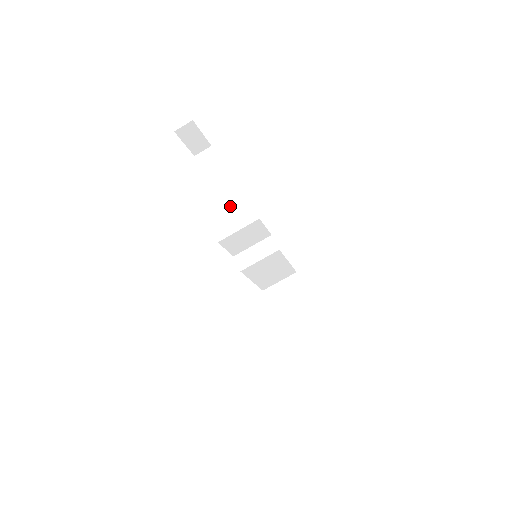
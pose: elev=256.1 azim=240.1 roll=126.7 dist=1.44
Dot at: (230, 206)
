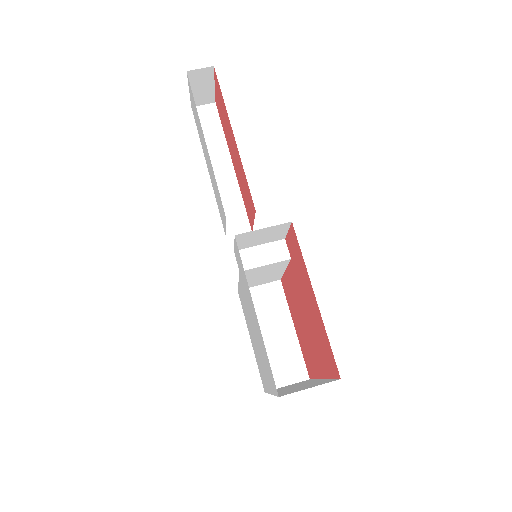
Dot at: (225, 183)
